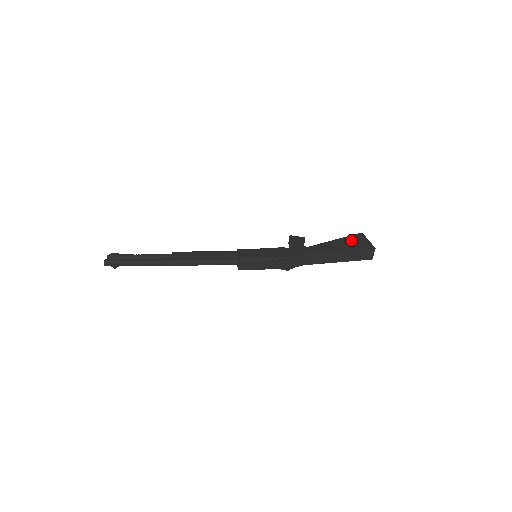
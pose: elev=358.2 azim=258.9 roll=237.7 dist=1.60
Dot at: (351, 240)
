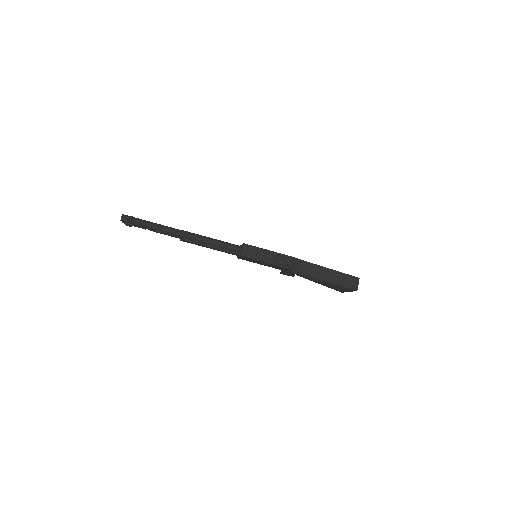
Dot at: occluded
